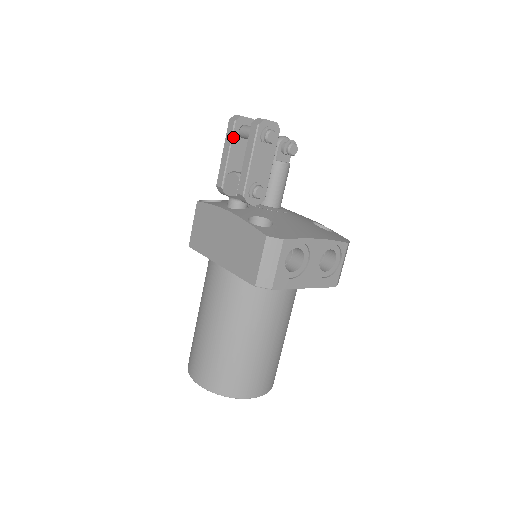
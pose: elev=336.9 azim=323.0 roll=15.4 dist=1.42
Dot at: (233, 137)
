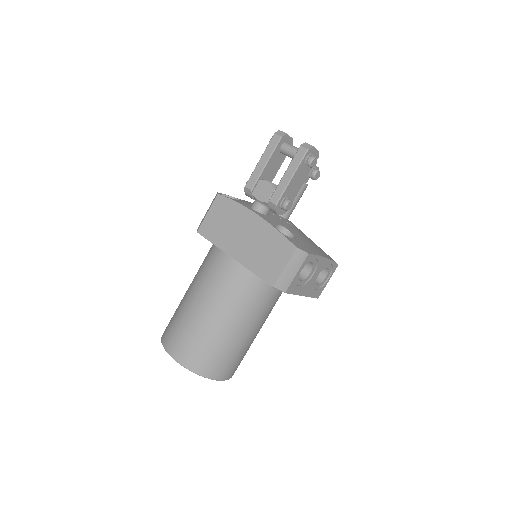
Dot at: (275, 150)
